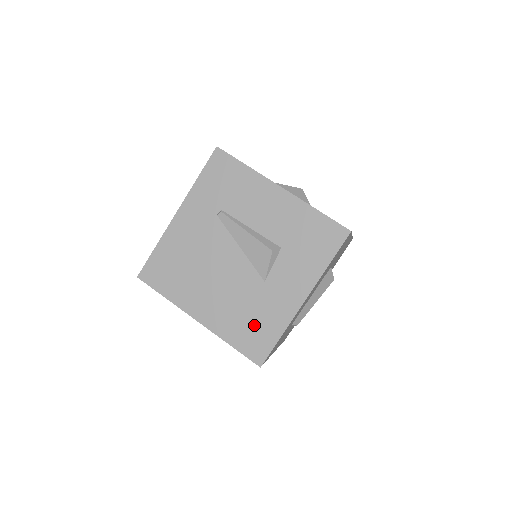
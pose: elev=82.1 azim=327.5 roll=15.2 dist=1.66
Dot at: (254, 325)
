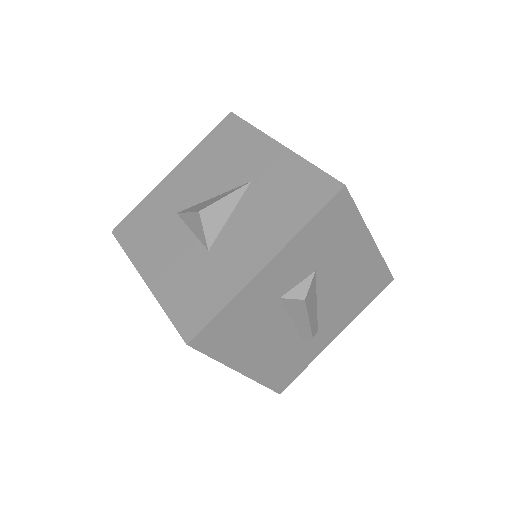
Dot at: occluded
